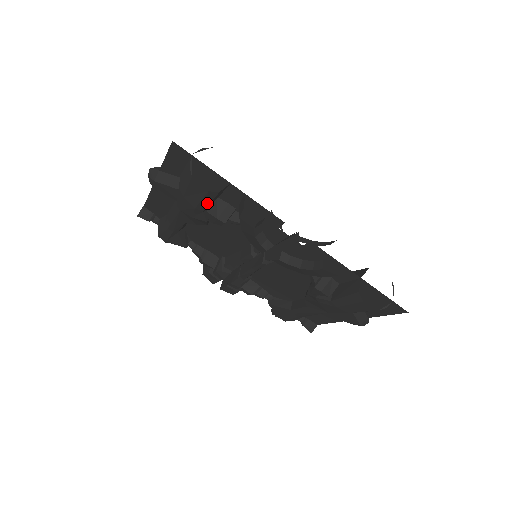
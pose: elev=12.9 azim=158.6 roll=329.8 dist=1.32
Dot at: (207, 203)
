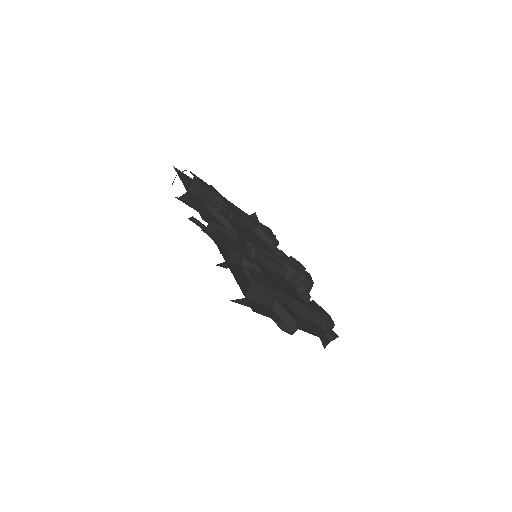
Dot at: (190, 206)
